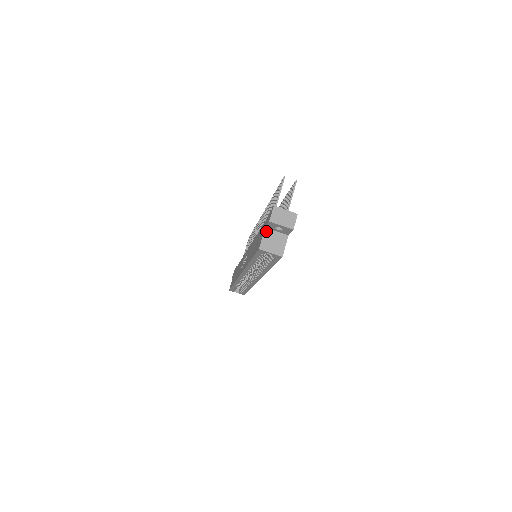
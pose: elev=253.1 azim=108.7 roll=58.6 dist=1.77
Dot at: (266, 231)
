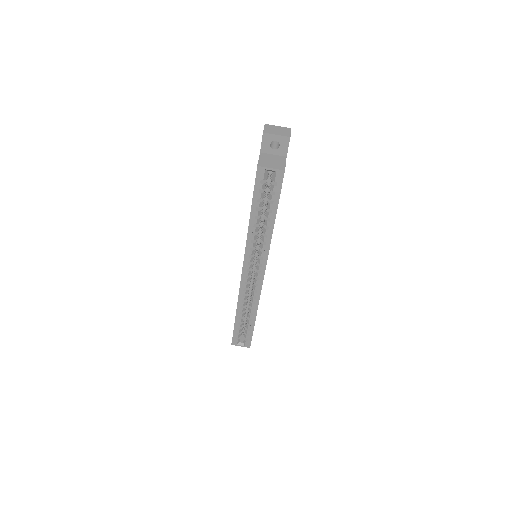
Dot at: (261, 154)
